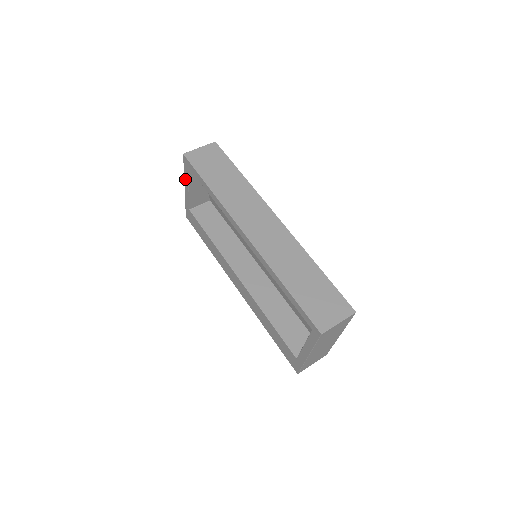
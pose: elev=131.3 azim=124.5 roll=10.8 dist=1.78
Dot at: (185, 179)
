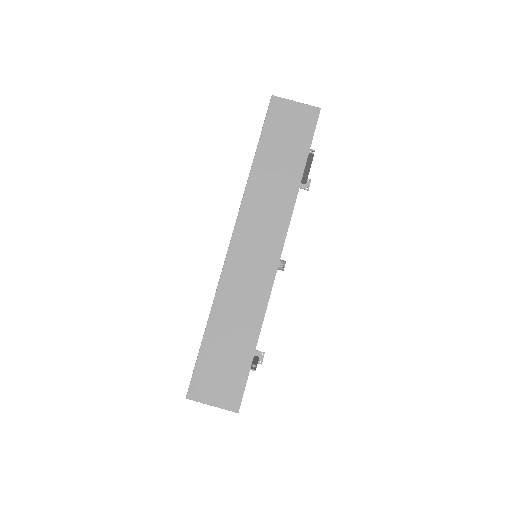
Dot at: occluded
